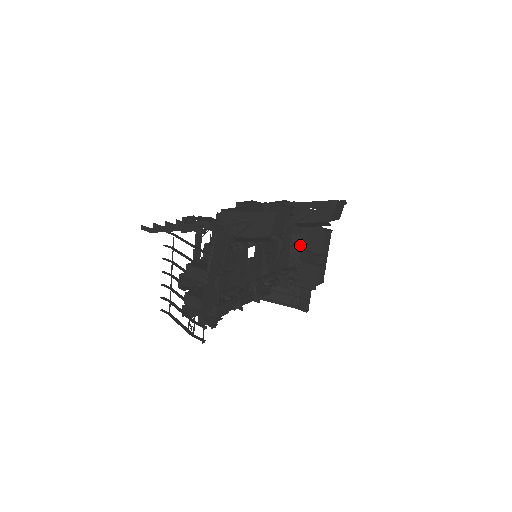
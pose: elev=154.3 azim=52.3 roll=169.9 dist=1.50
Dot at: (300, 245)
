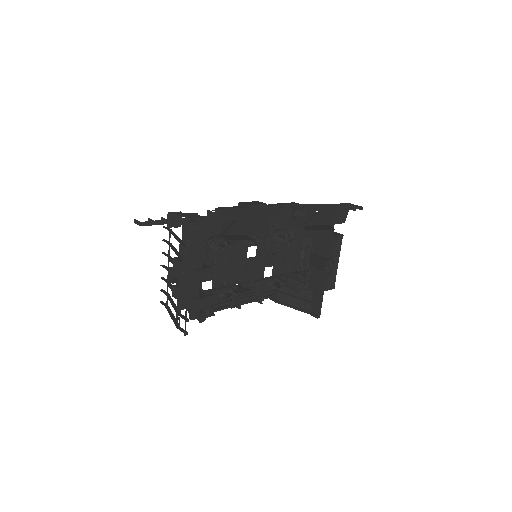
Dot at: occluded
